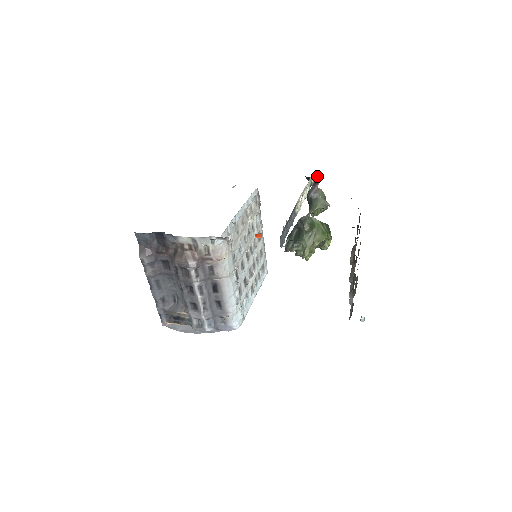
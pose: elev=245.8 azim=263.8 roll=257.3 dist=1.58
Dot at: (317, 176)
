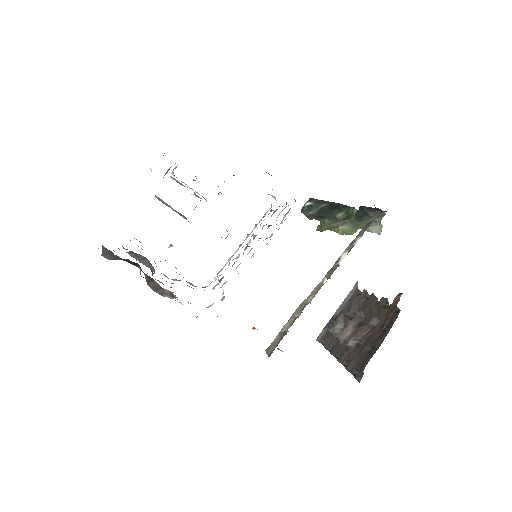
Dot at: occluded
